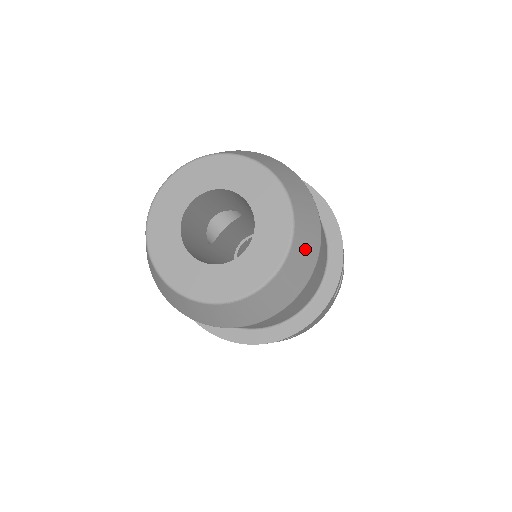
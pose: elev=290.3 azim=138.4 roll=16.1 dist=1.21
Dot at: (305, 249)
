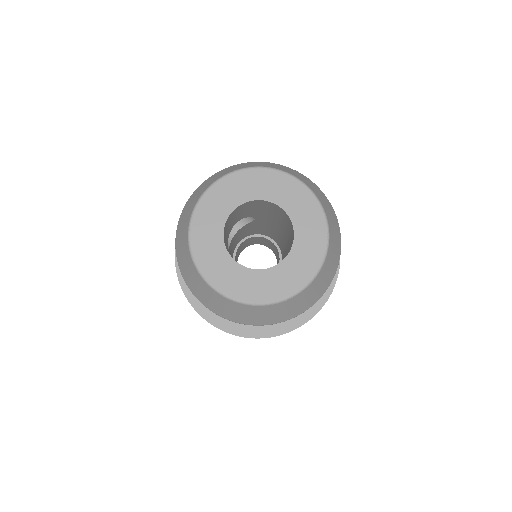
Dot at: (335, 248)
